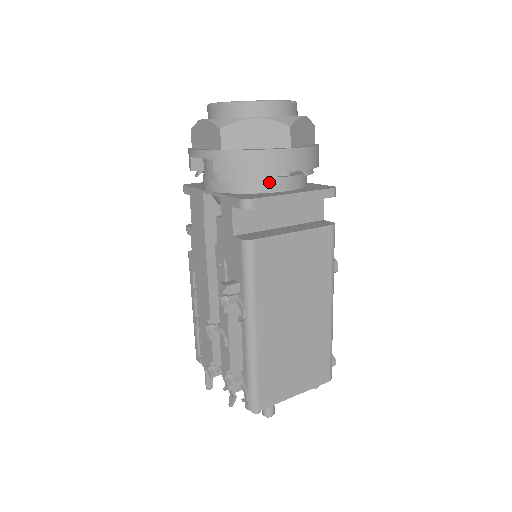
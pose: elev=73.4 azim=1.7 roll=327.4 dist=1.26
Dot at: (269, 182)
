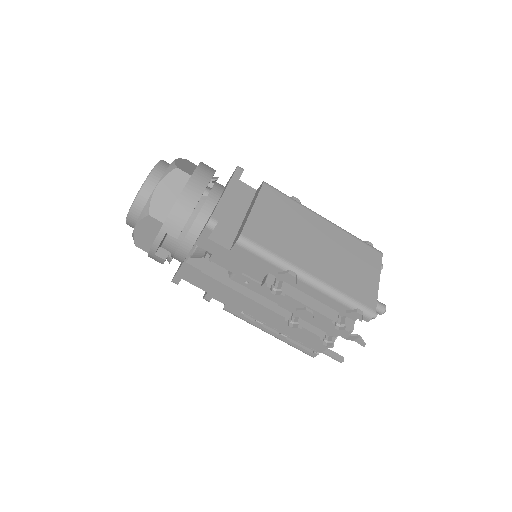
Dot at: (206, 205)
